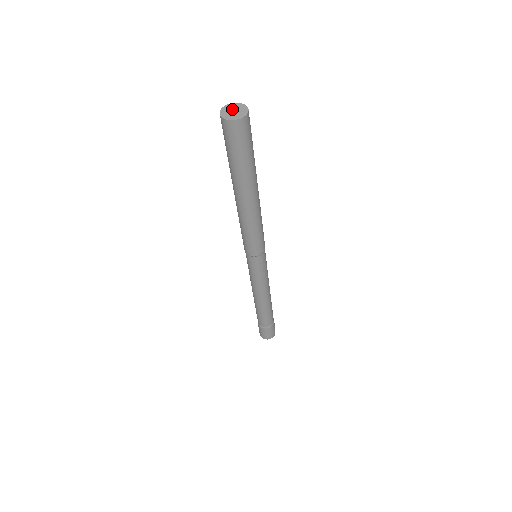
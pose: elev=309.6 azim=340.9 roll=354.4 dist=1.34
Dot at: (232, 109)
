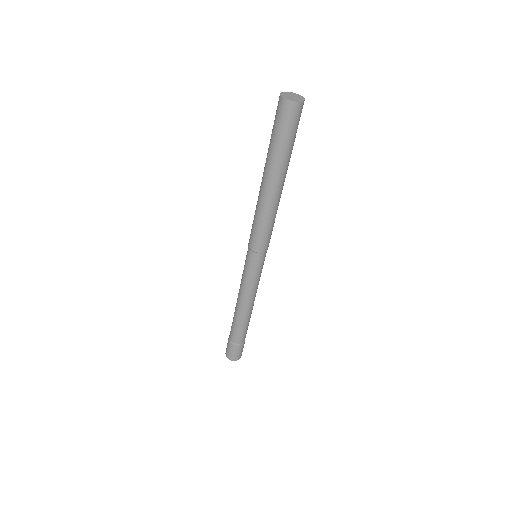
Dot at: (289, 95)
